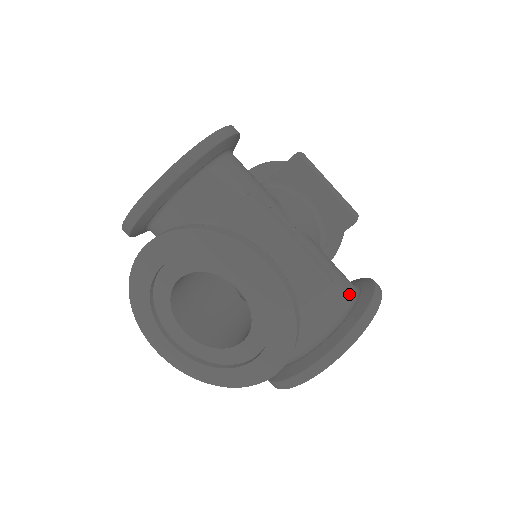
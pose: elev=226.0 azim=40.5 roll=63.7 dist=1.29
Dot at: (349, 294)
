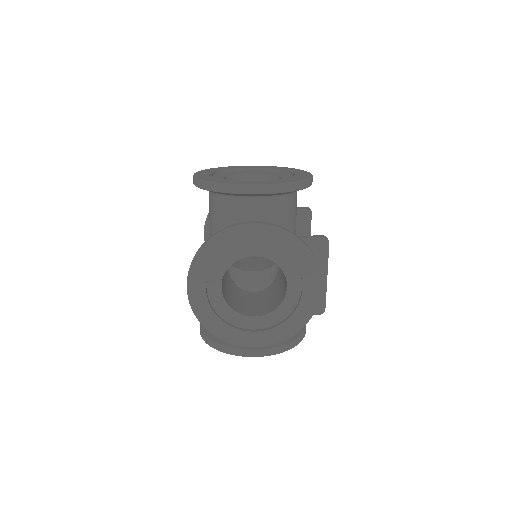
Dot at: occluded
